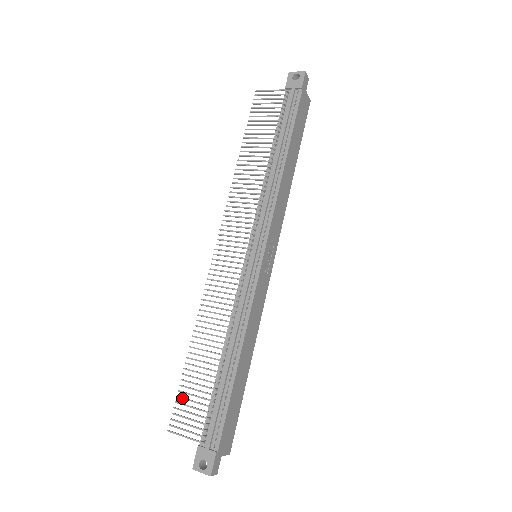
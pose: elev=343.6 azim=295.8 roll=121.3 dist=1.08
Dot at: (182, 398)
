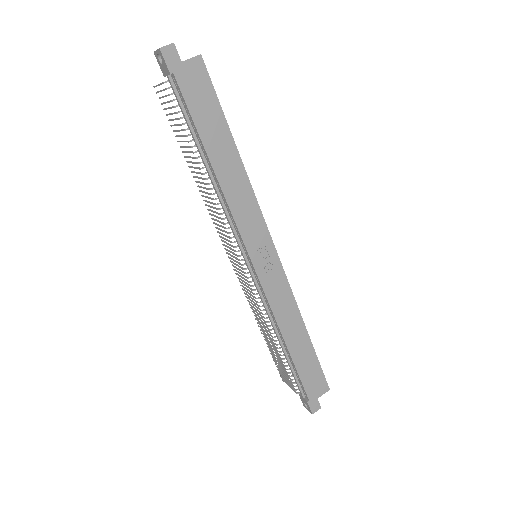
Dot at: (275, 363)
